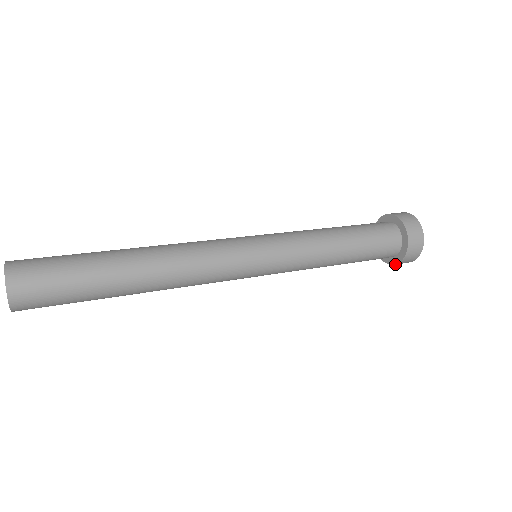
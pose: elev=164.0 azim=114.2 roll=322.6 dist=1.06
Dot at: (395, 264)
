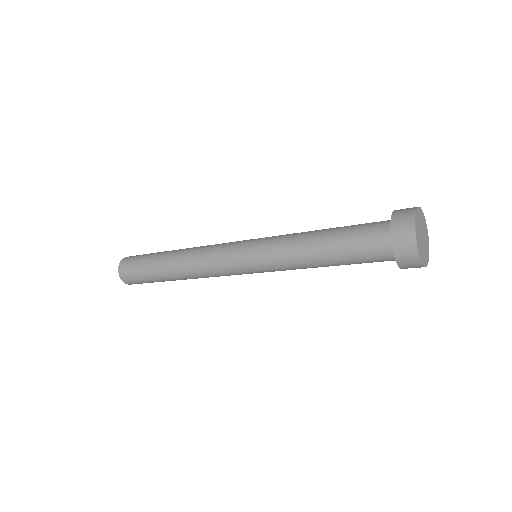
Dot at: occluded
